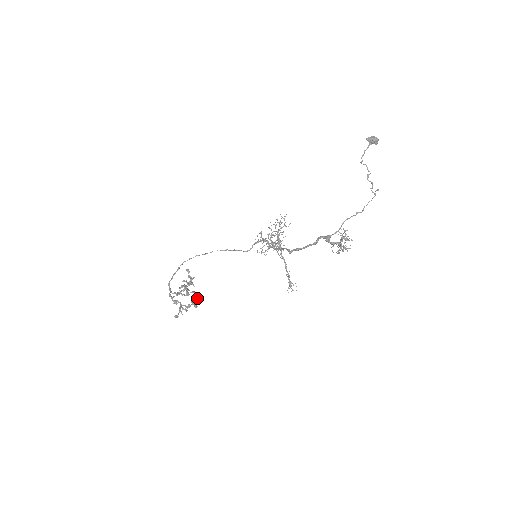
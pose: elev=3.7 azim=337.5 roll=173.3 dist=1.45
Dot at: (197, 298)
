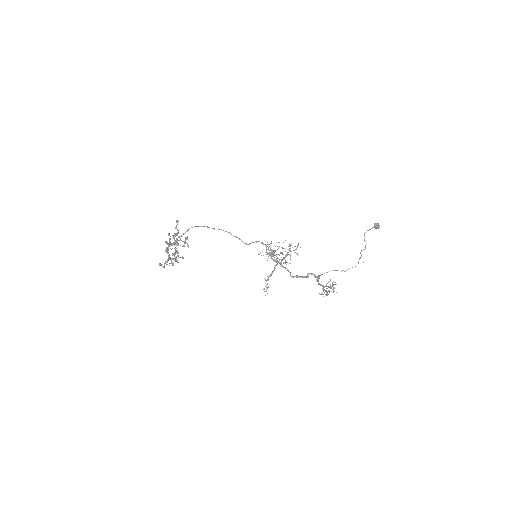
Dot at: (178, 252)
